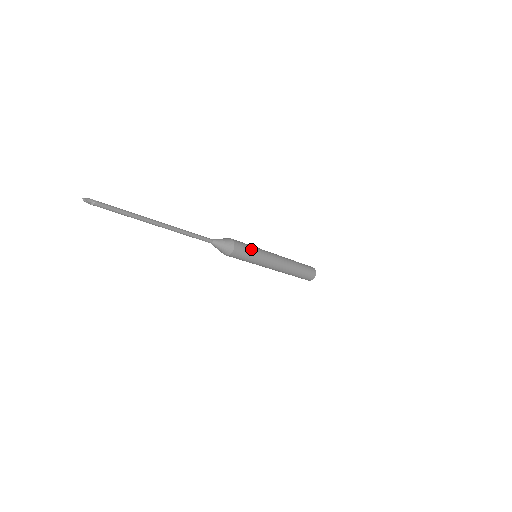
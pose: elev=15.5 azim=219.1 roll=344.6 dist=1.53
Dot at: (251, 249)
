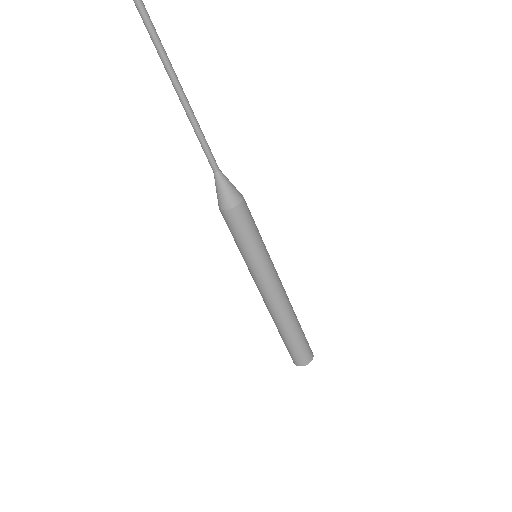
Dot at: (258, 231)
